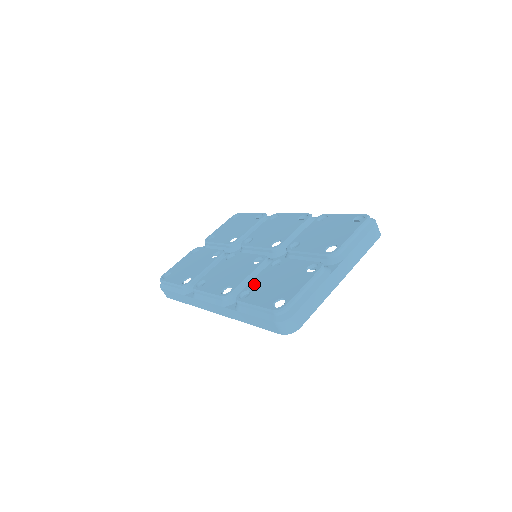
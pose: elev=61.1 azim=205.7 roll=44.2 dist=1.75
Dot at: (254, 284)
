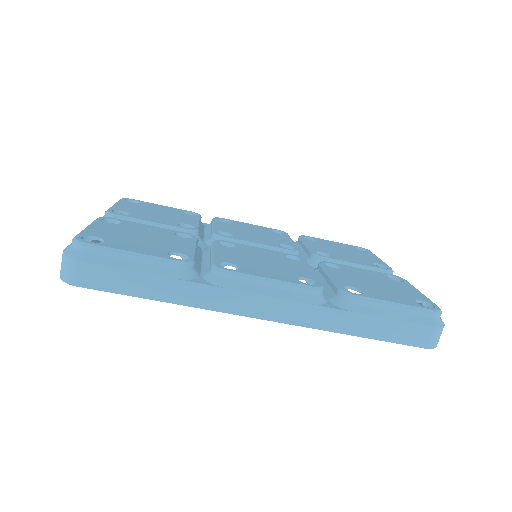
Dot at: (345, 281)
